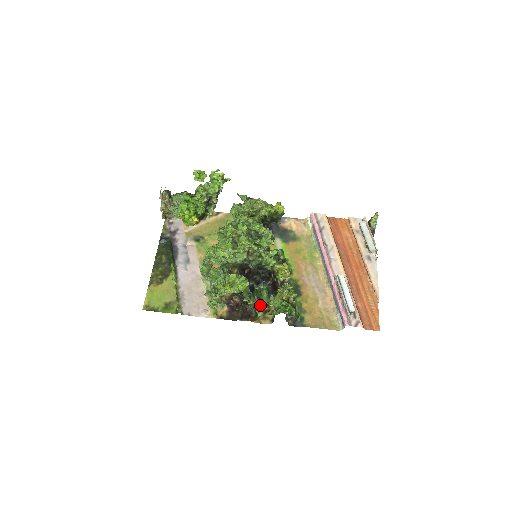
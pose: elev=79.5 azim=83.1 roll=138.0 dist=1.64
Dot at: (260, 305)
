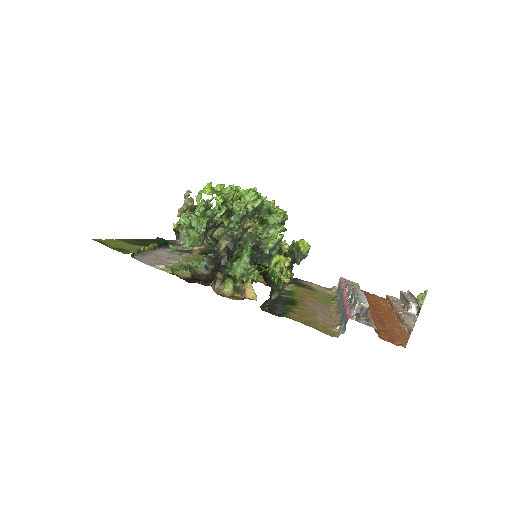
Dot at: (234, 275)
